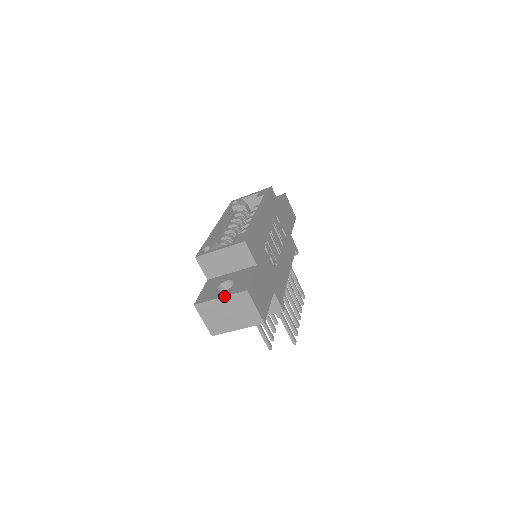
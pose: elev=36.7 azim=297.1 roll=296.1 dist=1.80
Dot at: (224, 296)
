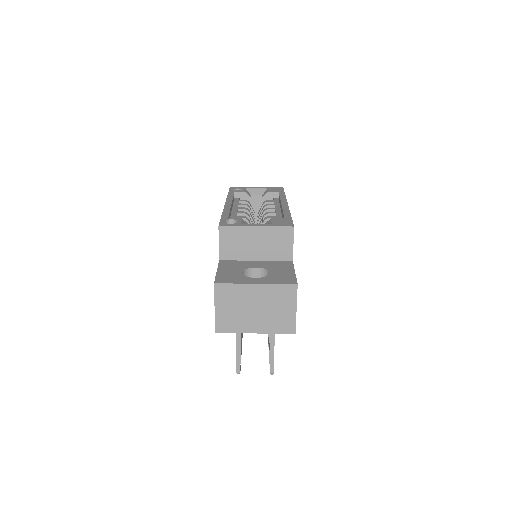
Dot at: (263, 283)
